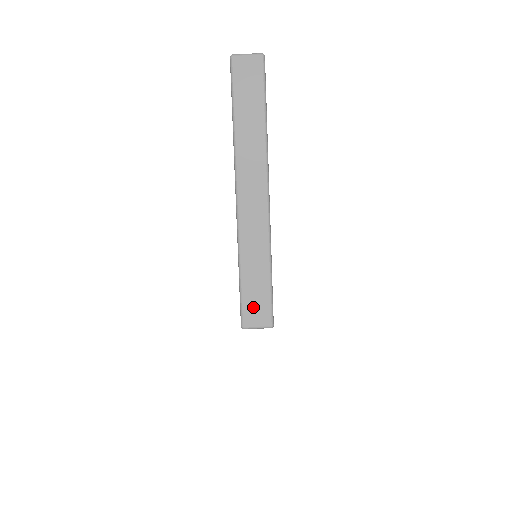
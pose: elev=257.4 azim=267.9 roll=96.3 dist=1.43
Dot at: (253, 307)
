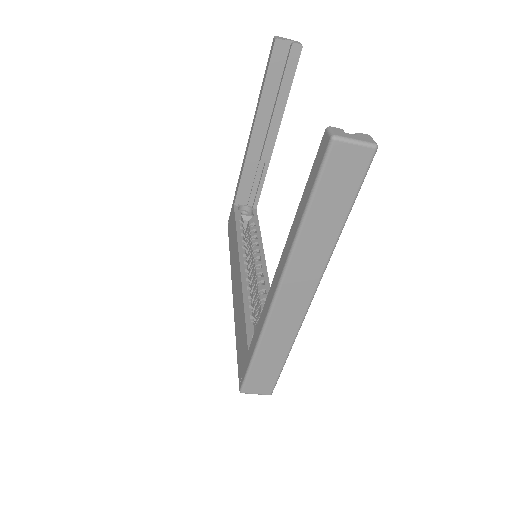
Dot at: (258, 380)
